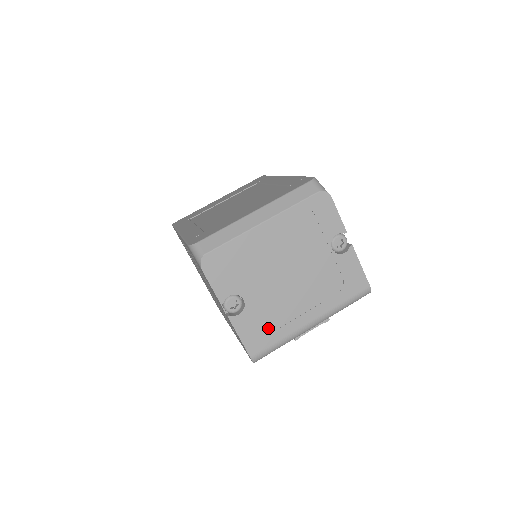
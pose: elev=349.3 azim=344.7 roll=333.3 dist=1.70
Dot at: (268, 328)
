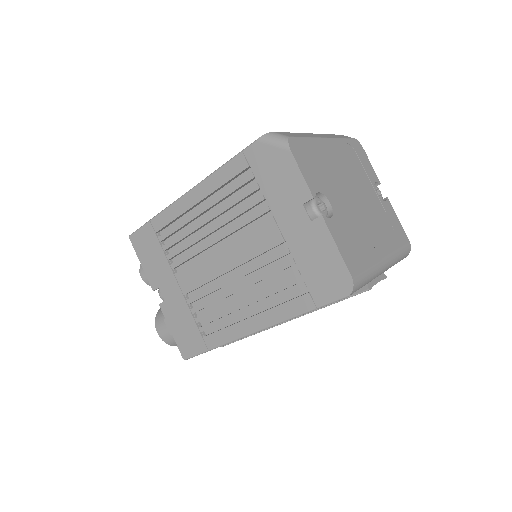
Dot at: (356, 248)
